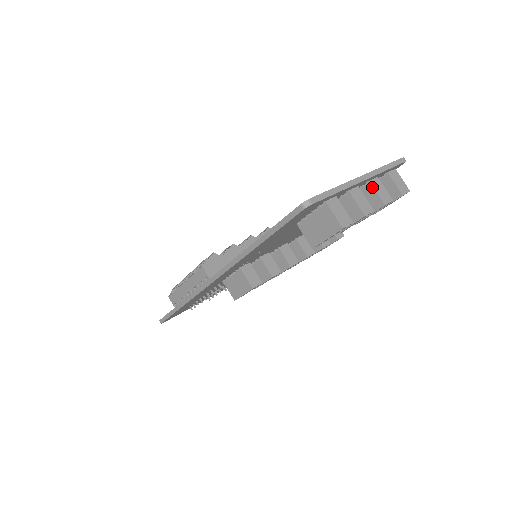
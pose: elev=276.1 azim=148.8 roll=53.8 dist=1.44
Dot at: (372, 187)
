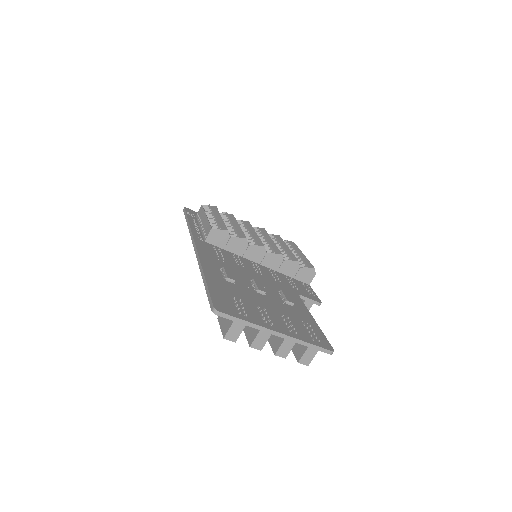
Dot at: (283, 341)
